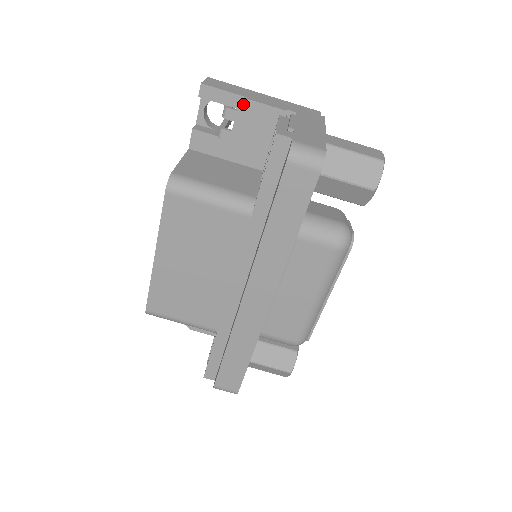
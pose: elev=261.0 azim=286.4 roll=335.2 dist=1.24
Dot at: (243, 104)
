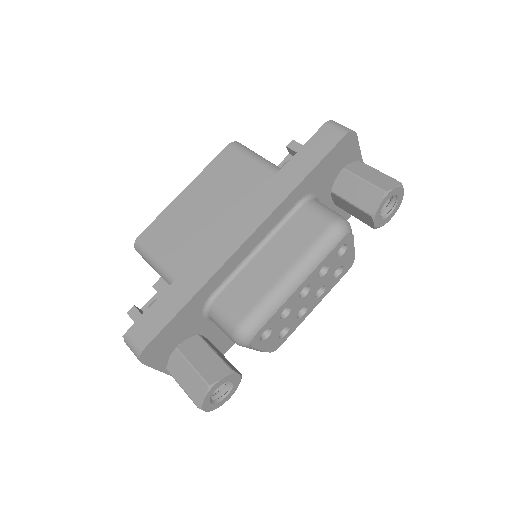
Dot at: occluded
